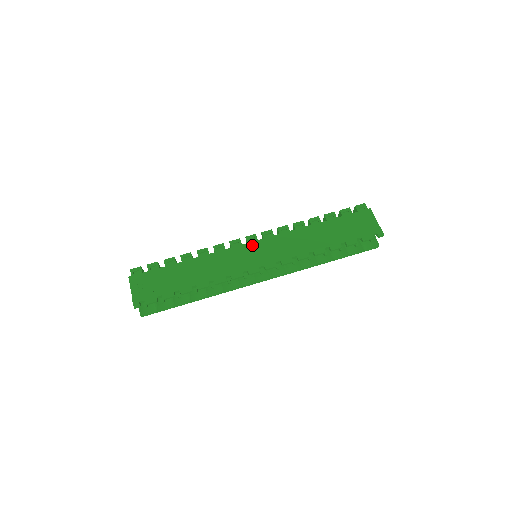
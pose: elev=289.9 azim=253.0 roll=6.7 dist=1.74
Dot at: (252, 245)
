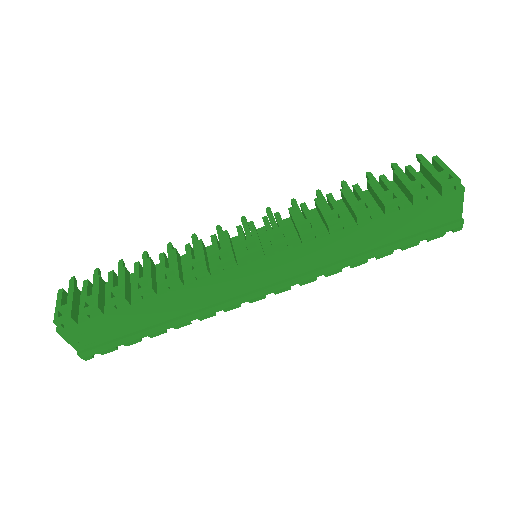
Dot at: (255, 266)
